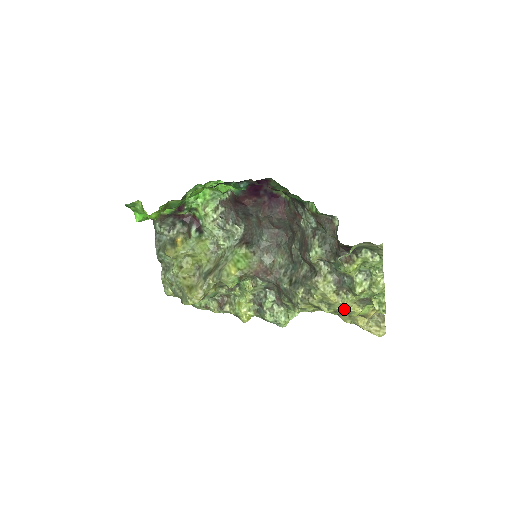
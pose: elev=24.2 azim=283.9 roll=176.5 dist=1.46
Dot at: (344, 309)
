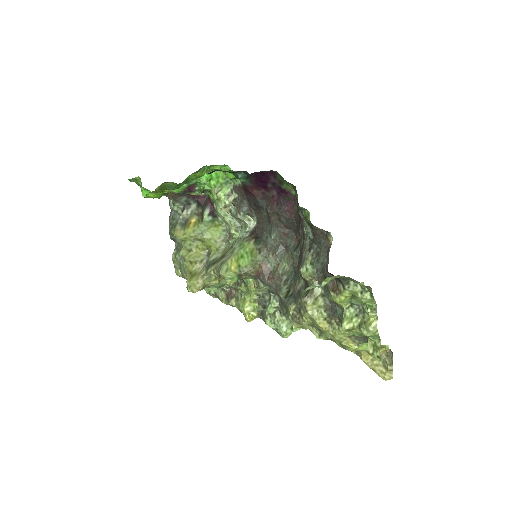
Dot at: (337, 340)
